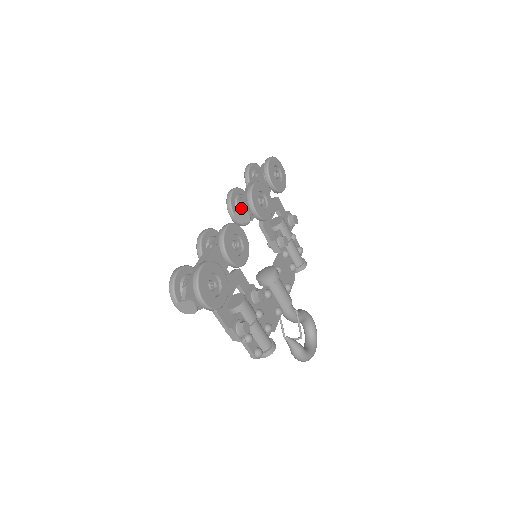
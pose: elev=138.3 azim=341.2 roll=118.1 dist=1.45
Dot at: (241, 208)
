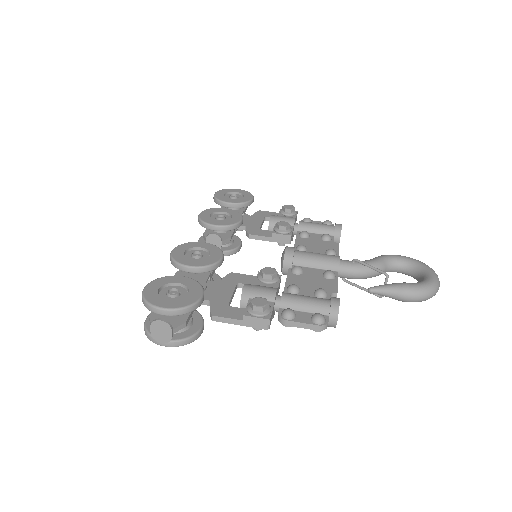
Dot at: (206, 238)
